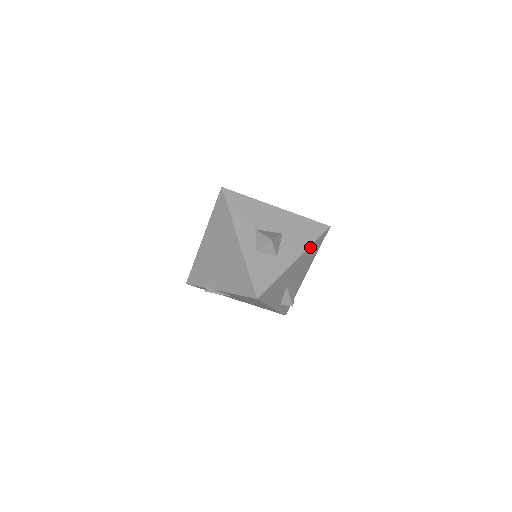
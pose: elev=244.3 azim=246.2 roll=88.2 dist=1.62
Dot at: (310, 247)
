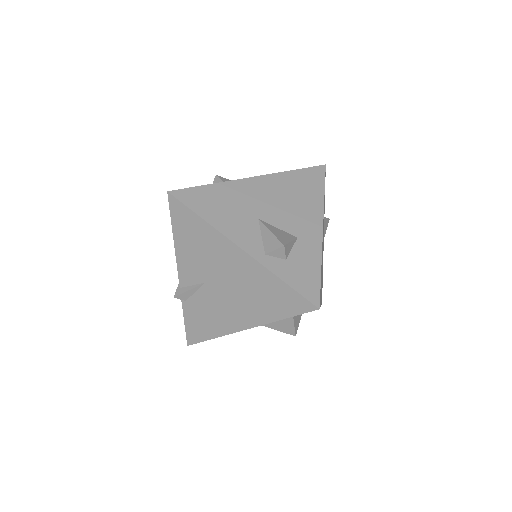
Dot at: (284, 175)
